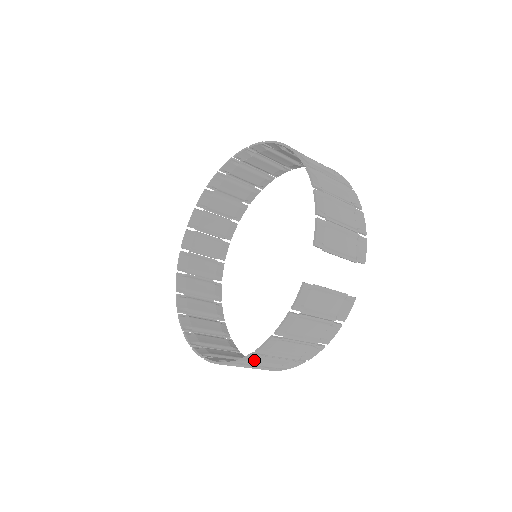
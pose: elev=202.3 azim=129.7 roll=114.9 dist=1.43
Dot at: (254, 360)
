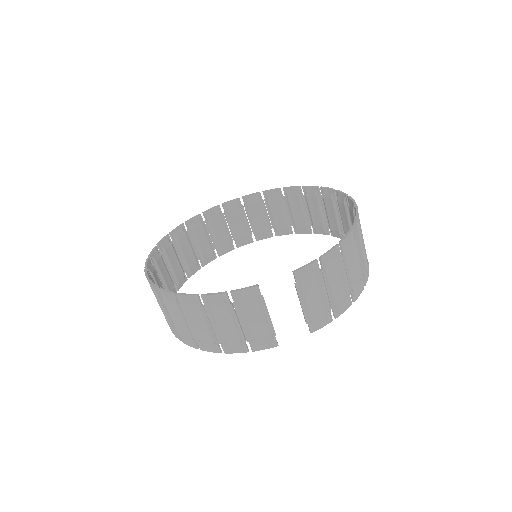
Dot at: (170, 303)
